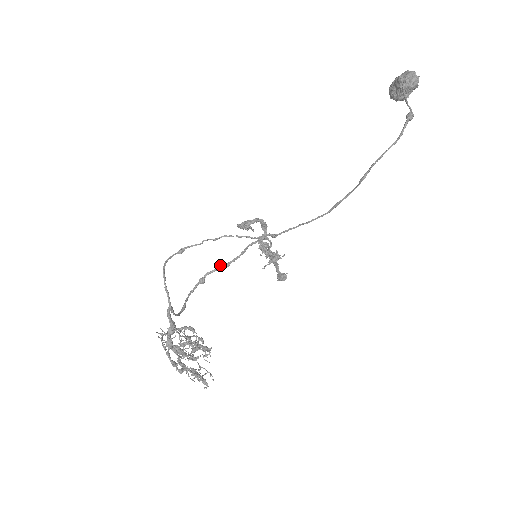
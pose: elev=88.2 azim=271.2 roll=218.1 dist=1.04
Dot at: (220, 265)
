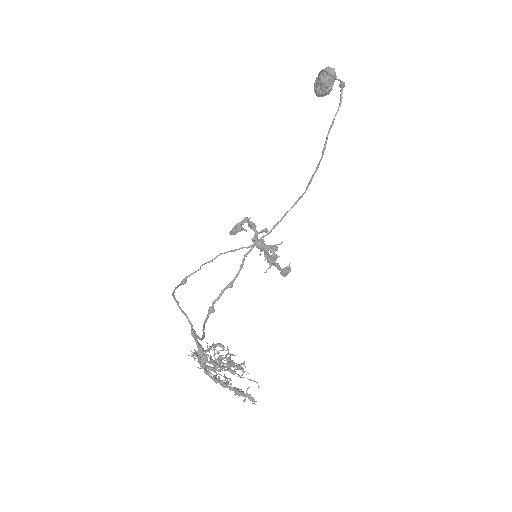
Dot at: (224, 288)
